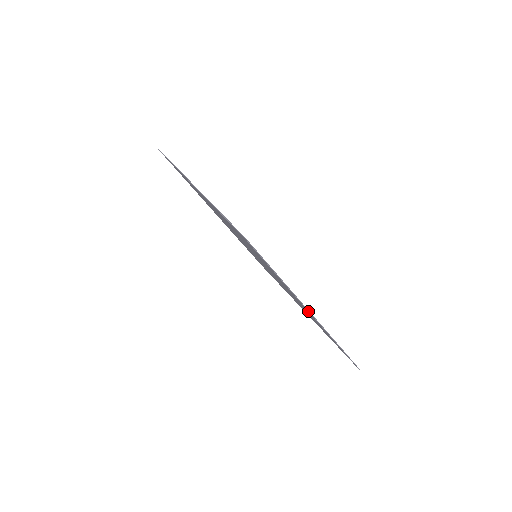
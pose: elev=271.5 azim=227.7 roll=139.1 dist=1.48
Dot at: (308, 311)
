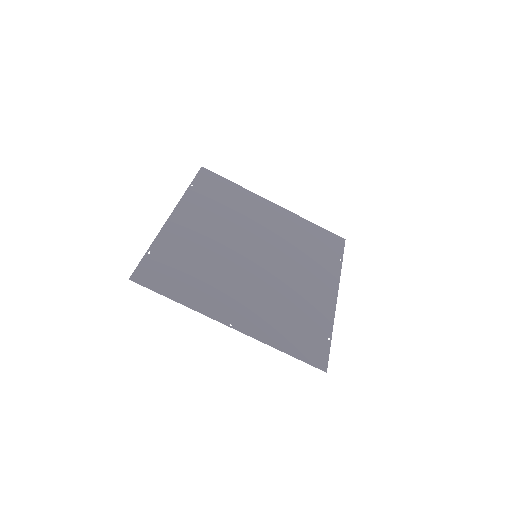
Dot at: (222, 323)
